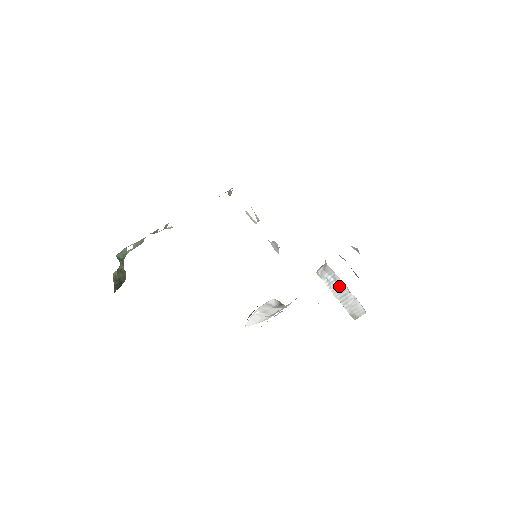
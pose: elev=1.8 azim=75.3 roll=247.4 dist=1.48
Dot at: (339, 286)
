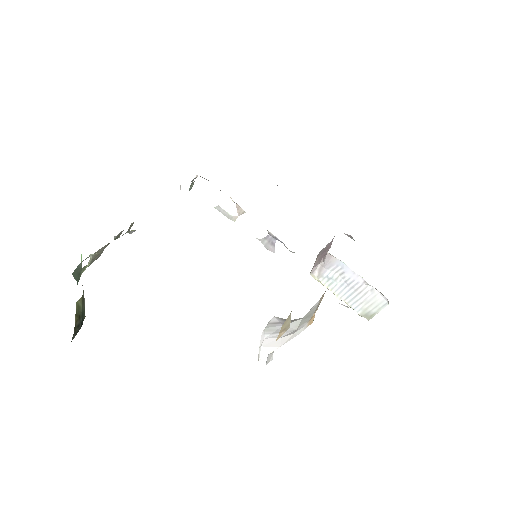
Dot at: (348, 281)
